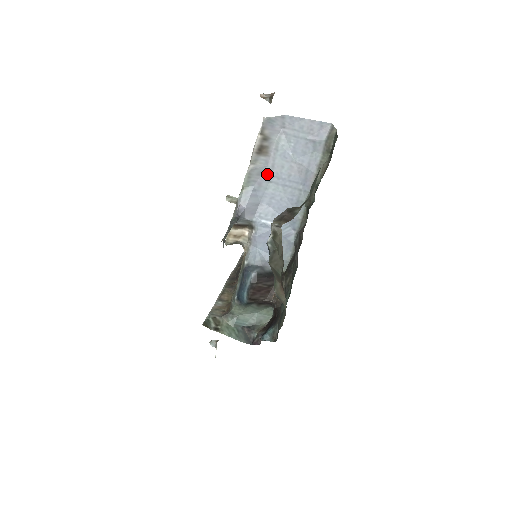
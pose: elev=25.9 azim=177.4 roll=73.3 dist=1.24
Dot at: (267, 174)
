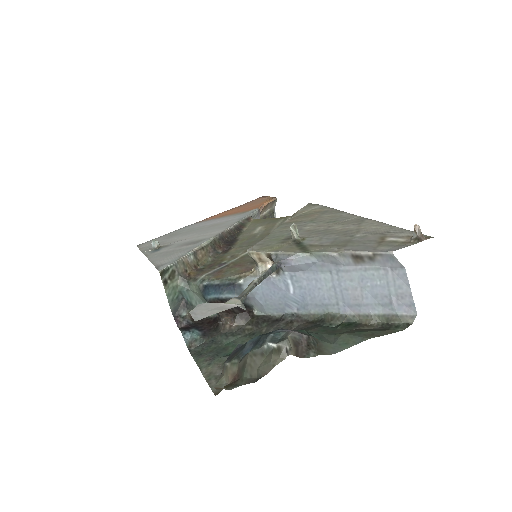
Dot at: (337, 268)
